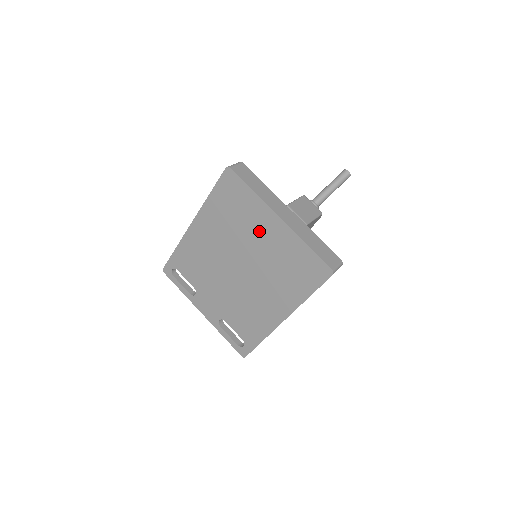
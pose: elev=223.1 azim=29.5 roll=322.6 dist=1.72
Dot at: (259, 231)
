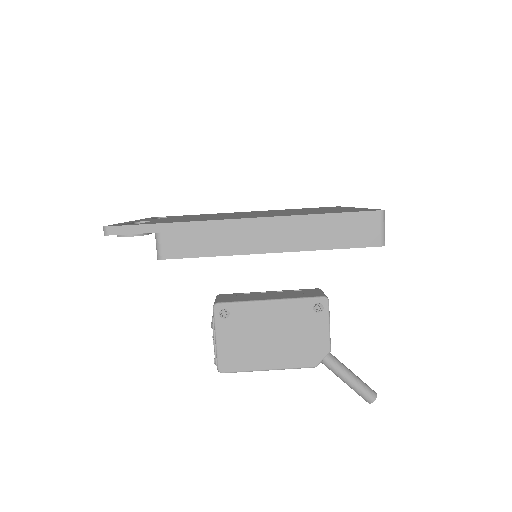
Dot at: occluded
